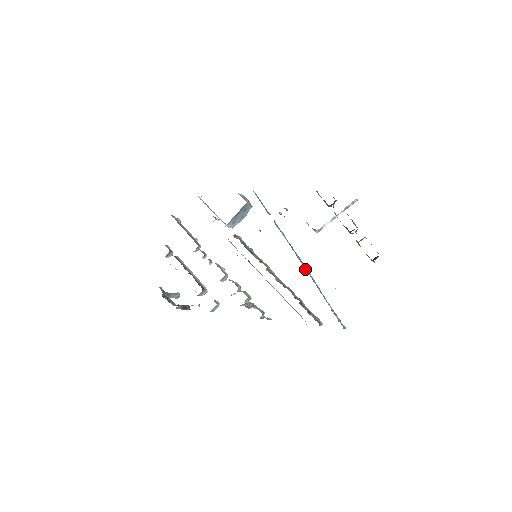
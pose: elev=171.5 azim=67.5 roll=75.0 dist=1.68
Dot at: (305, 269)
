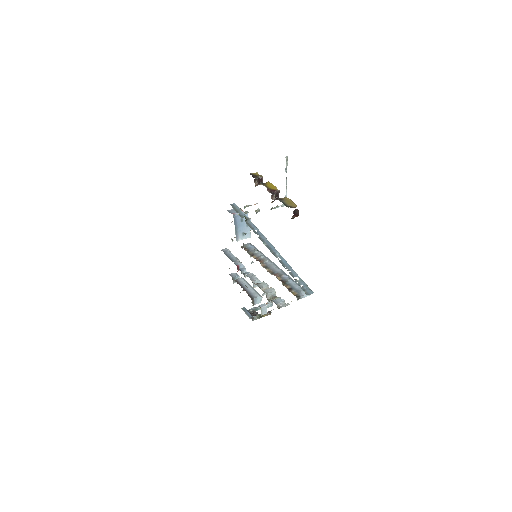
Dot at: (272, 252)
